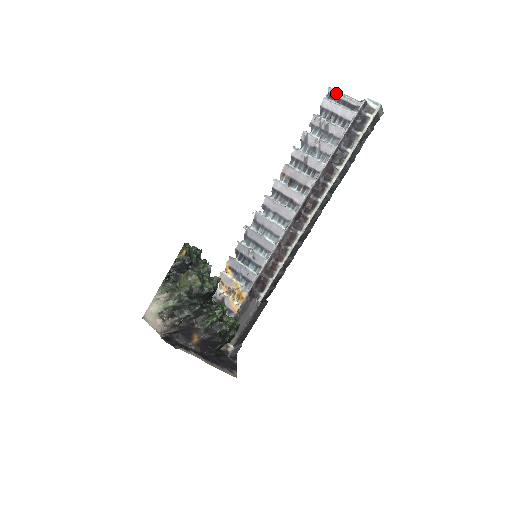
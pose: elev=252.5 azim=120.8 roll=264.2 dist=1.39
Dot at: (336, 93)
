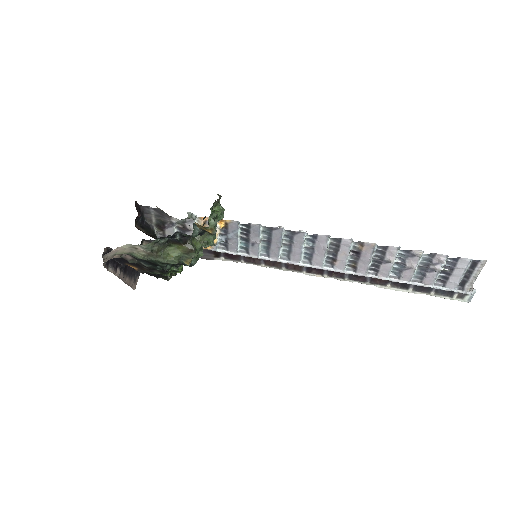
Dot at: (479, 269)
